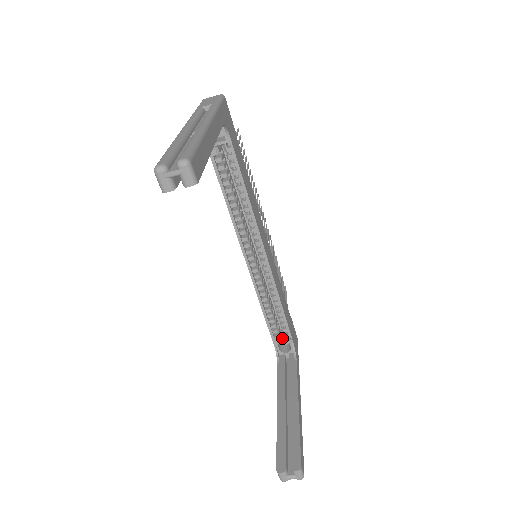
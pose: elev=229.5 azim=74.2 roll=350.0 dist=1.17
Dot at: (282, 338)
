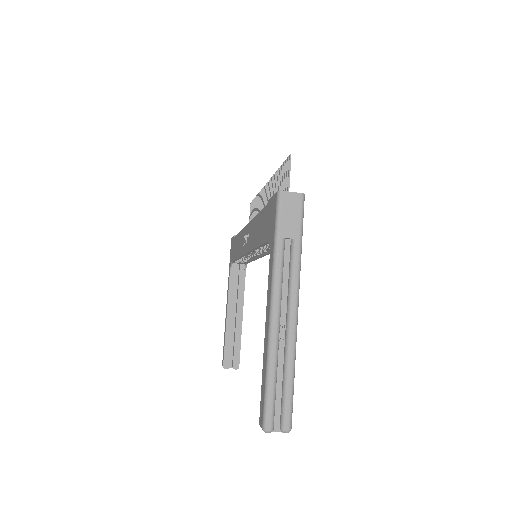
Dot at: (241, 260)
